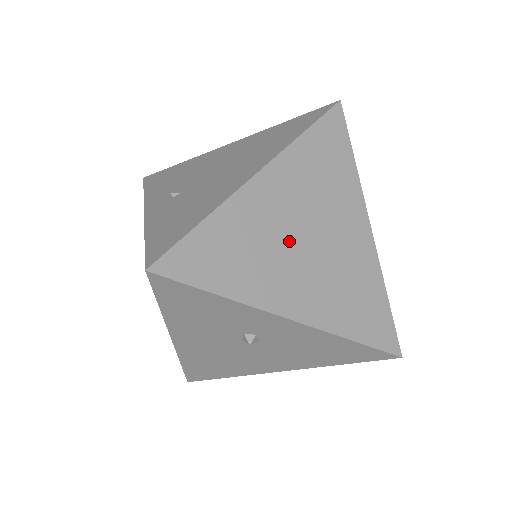
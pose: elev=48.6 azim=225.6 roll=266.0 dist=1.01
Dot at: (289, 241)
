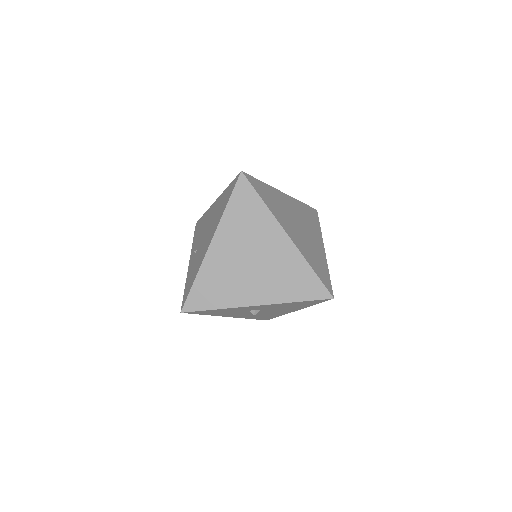
Dot at: (240, 268)
